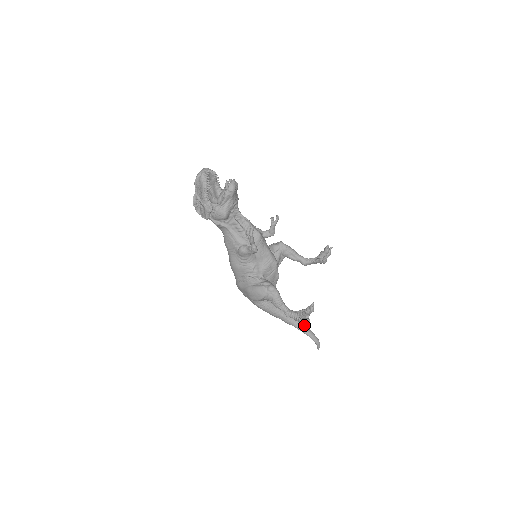
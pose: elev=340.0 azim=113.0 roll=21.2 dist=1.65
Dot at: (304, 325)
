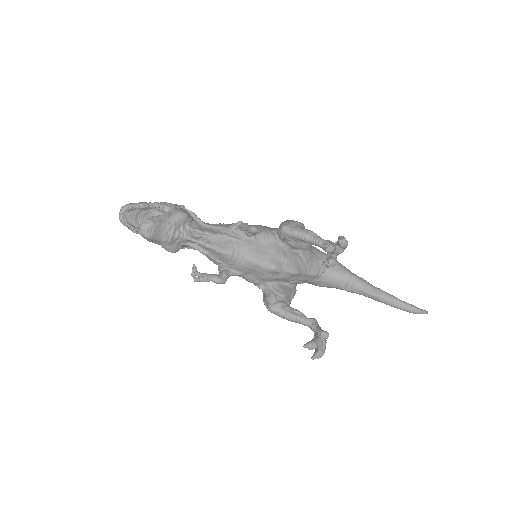
Dot at: (383, 297)
